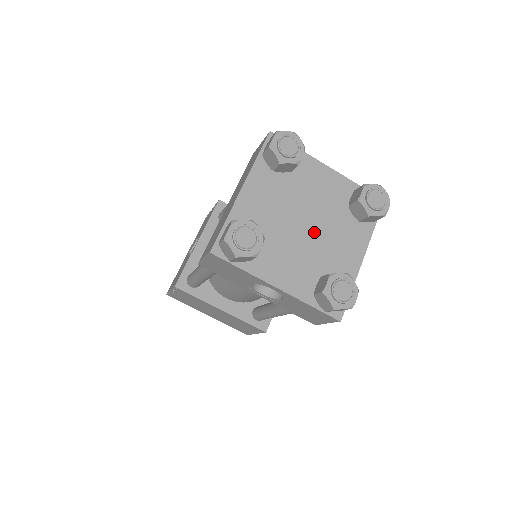
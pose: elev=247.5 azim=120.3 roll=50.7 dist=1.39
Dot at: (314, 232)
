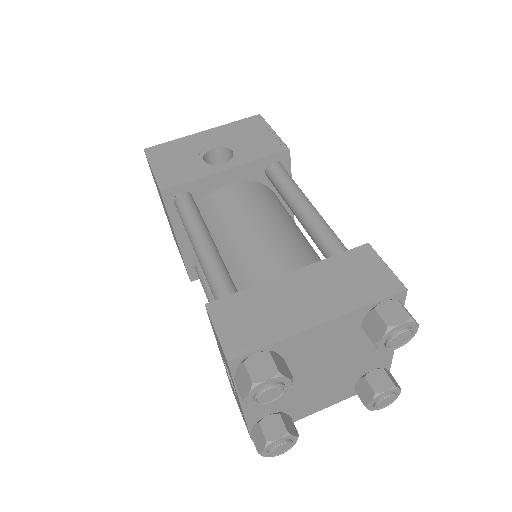
Dot at: (319, 381)
